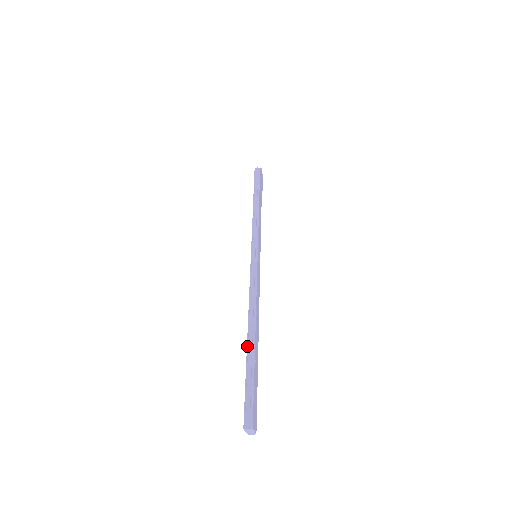
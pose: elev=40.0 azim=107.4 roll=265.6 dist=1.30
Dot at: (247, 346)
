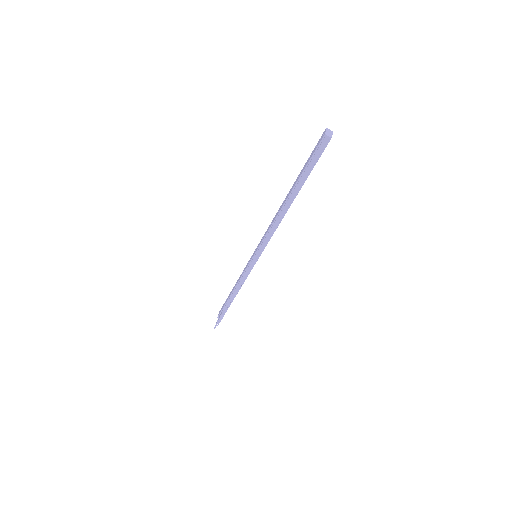
Dot at: occluded
